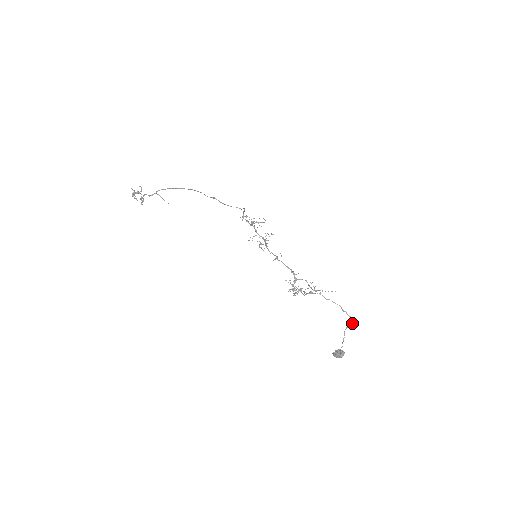
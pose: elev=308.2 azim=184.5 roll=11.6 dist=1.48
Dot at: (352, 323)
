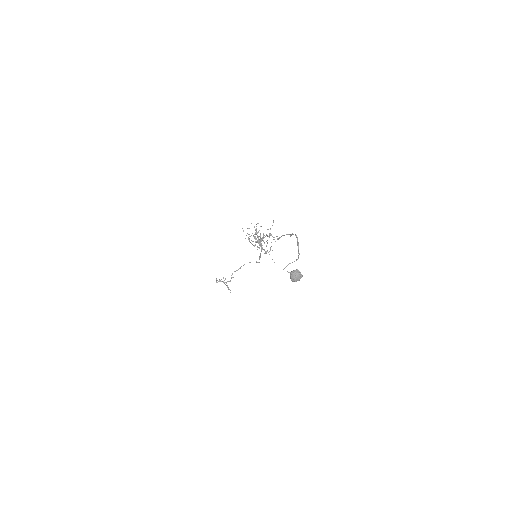
Dot at: (297, 238)
